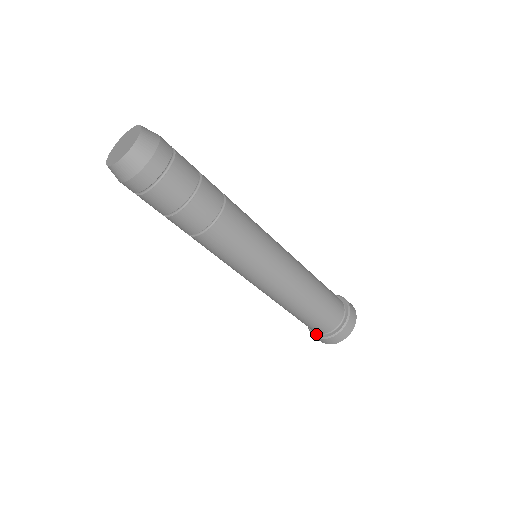
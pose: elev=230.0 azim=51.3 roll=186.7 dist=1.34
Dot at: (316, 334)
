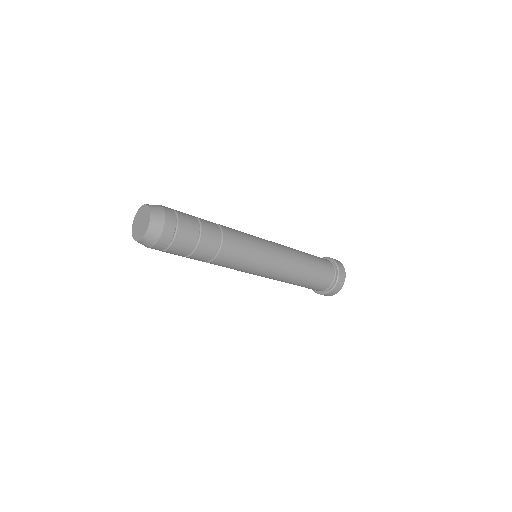
Dot at: occluded
